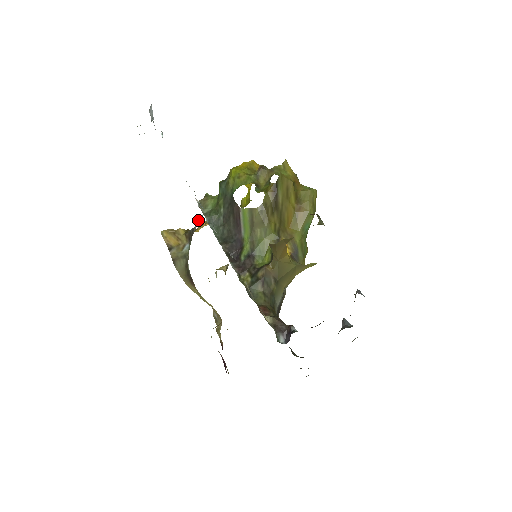
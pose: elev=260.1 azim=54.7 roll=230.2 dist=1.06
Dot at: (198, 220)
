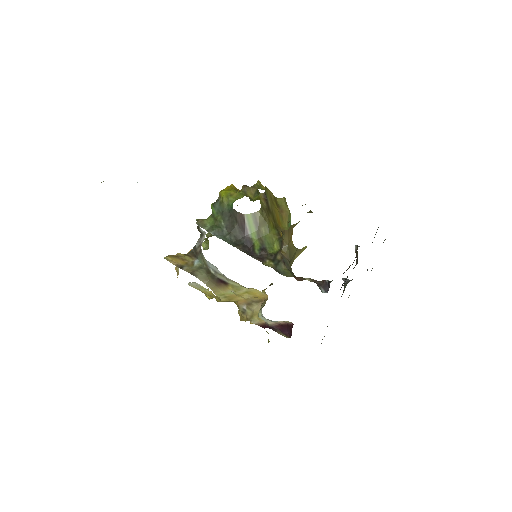
Dot at: (198, 239)
